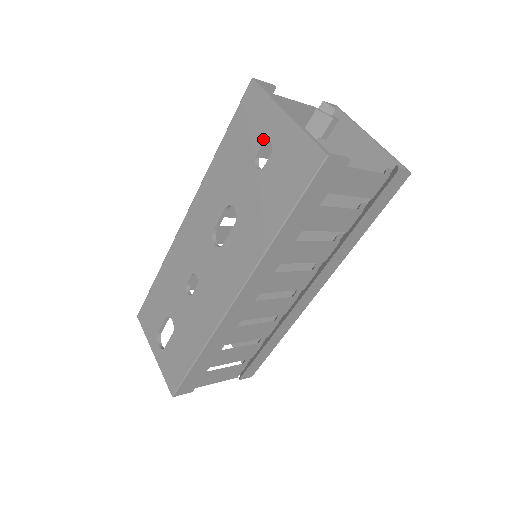
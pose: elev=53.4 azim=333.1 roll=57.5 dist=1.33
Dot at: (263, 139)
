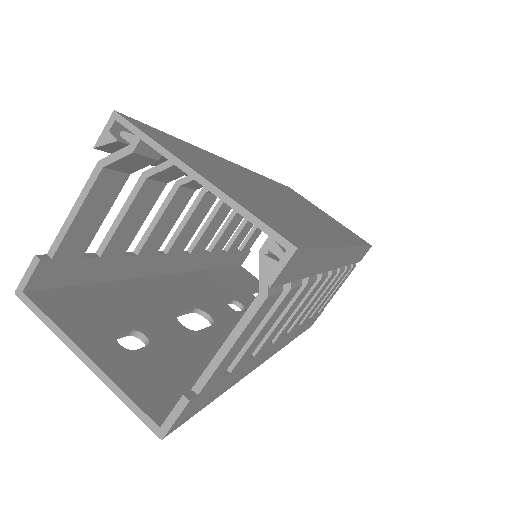
Dot at: occluded
